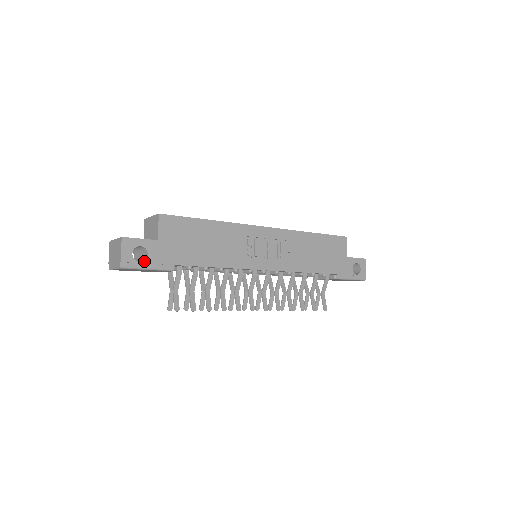
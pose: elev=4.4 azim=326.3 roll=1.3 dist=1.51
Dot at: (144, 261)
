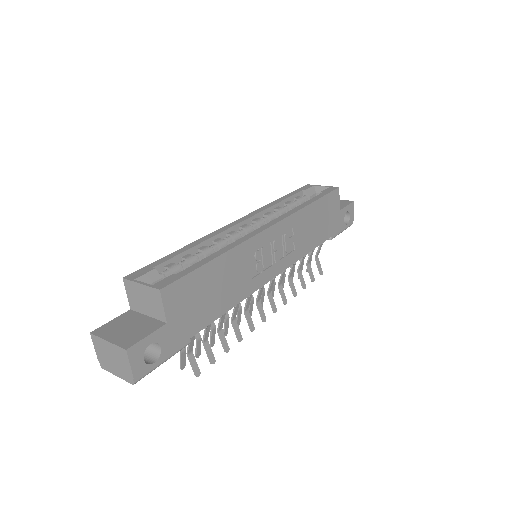
Dot at: (159, 358)
